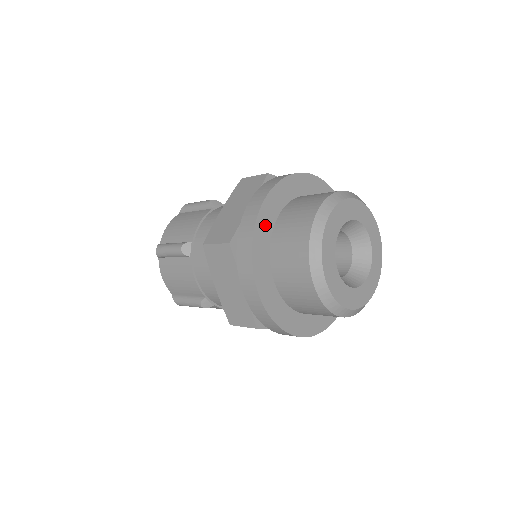
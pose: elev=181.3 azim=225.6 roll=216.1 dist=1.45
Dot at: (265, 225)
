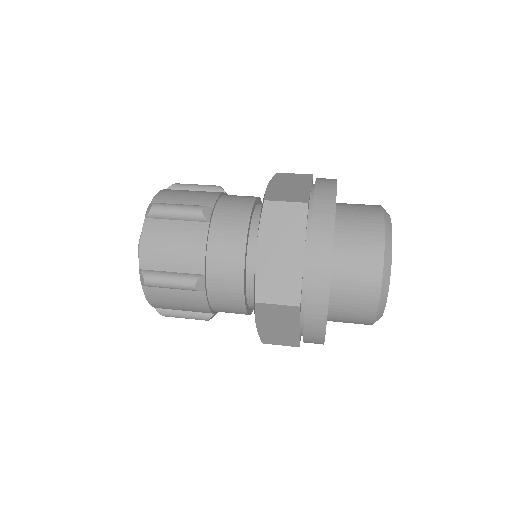
Dot at: occluded
